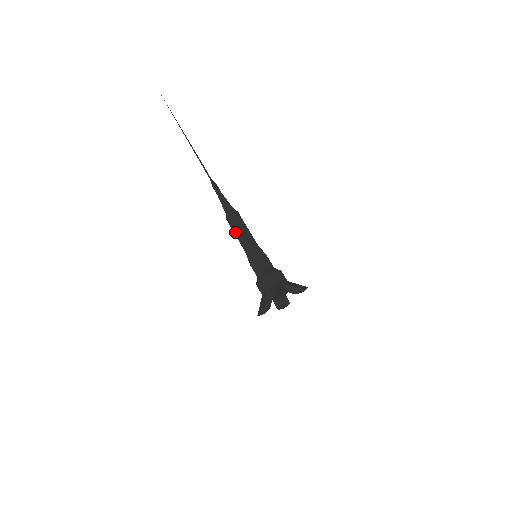
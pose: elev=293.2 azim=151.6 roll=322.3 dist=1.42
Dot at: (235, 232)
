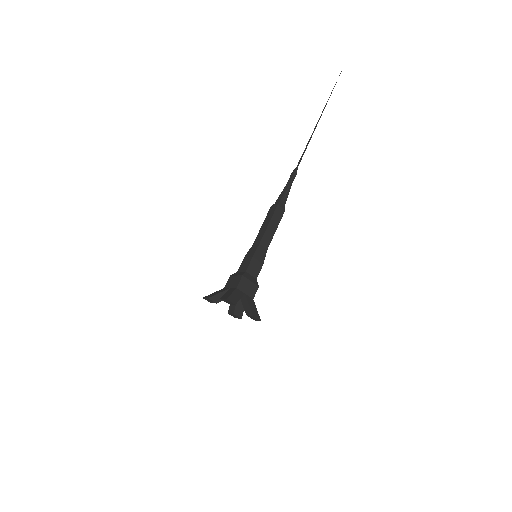
Dot at: (264, 223)
